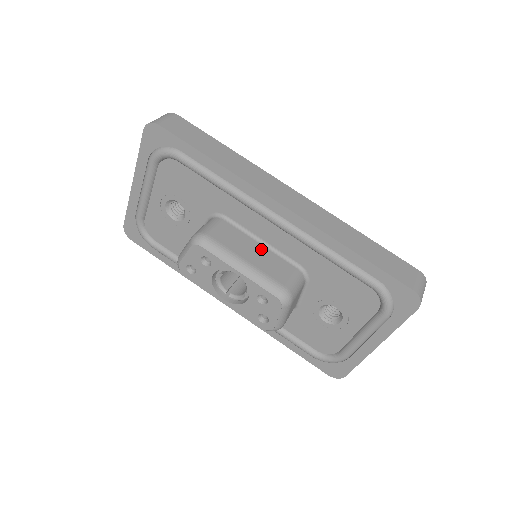
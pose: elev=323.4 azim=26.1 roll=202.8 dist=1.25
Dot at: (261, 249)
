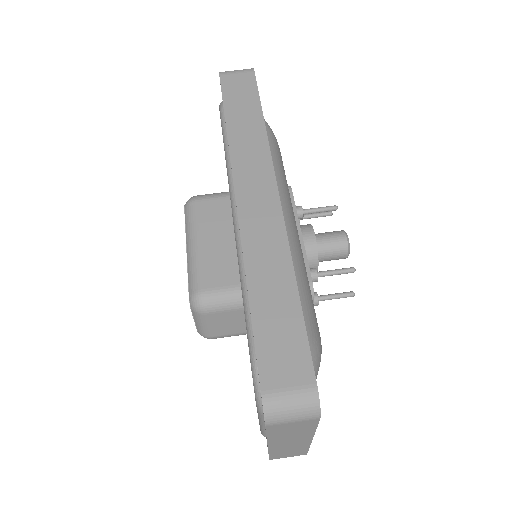
Dot at: (230, 243)
